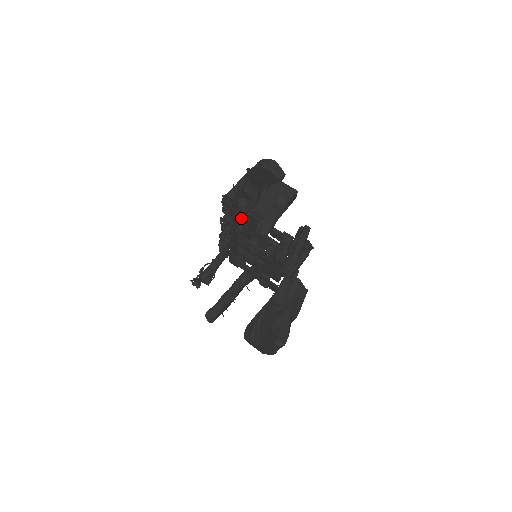
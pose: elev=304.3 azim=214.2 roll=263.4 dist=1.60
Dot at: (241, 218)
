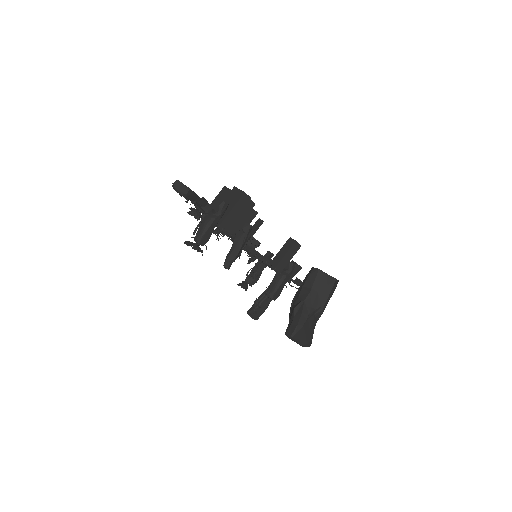
Dot at: (196, 230)
